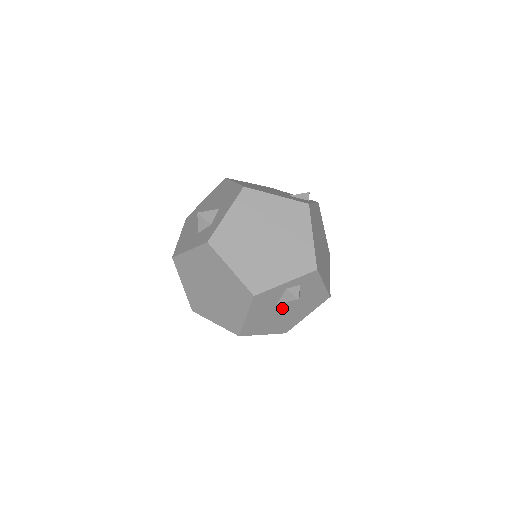
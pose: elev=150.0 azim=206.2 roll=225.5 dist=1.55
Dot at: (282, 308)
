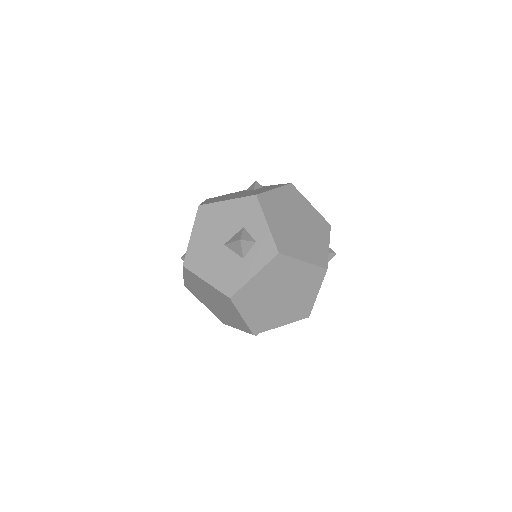
Dot at: occluded
